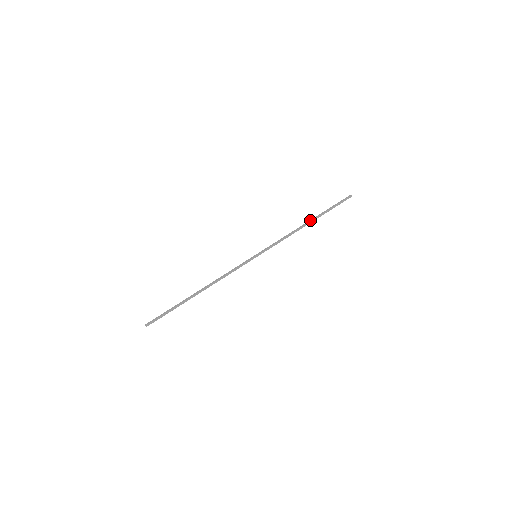
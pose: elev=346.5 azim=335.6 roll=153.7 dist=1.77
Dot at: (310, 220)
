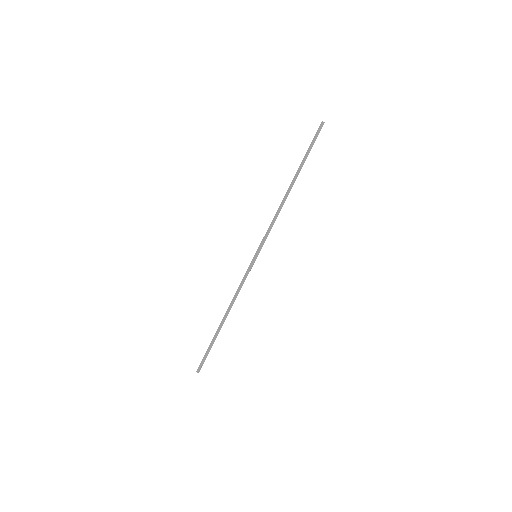
Dot at: (291, 183)
